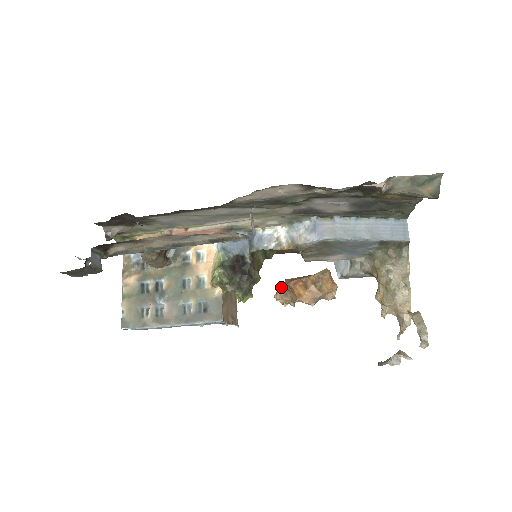
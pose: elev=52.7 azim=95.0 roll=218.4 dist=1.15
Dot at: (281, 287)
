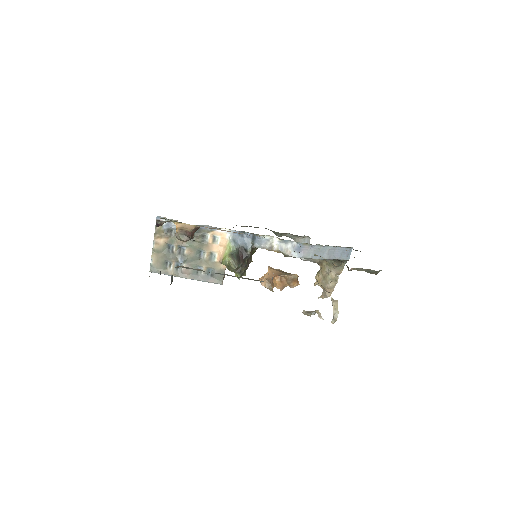
Dot at: (267, 280)
